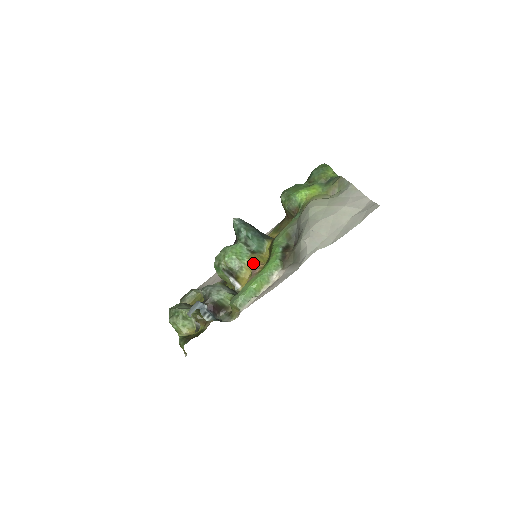
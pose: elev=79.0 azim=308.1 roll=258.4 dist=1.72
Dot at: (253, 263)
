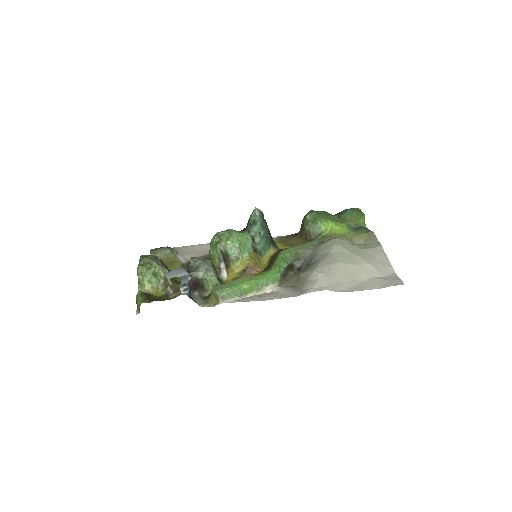
Dot at: (252, 262)
